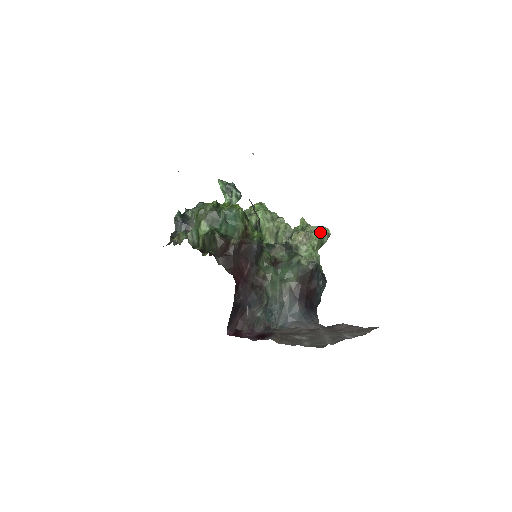
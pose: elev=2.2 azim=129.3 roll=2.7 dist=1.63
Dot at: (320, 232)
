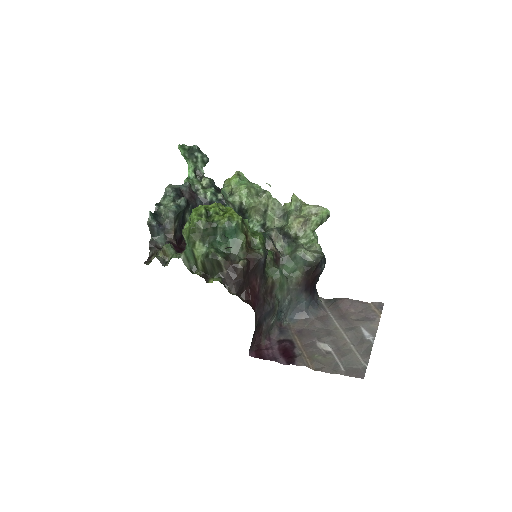
Dot at: (320, 216)
